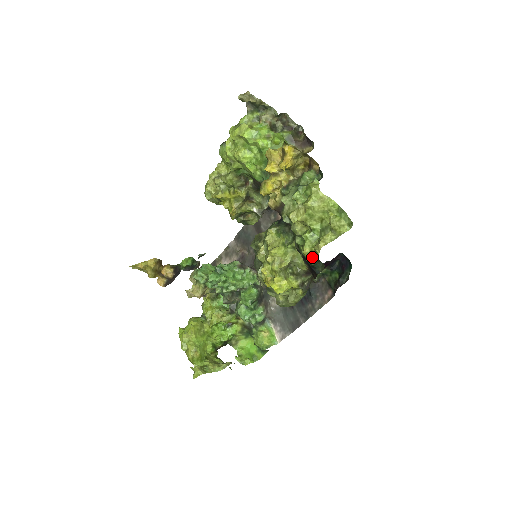
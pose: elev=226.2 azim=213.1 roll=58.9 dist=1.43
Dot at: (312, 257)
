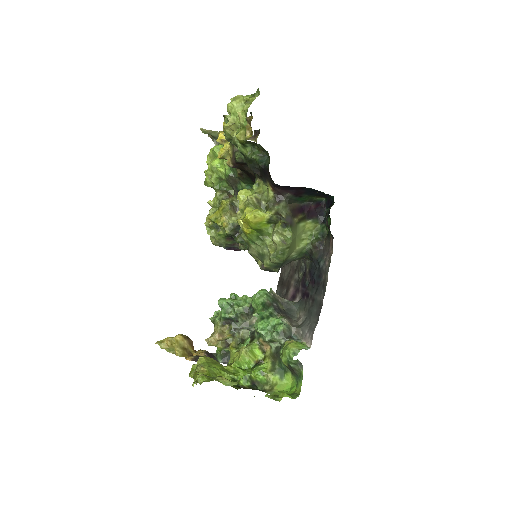
Dot at: (244, 136)
